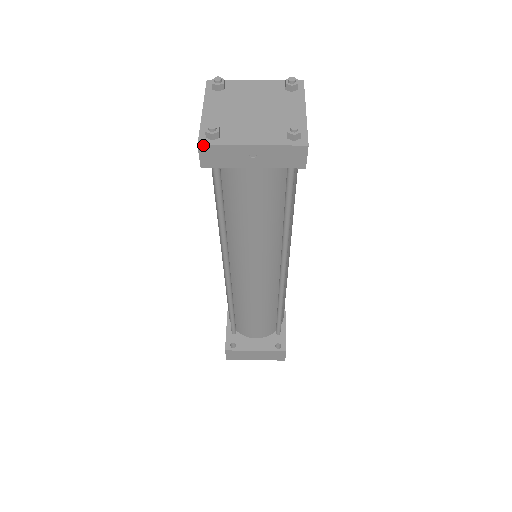
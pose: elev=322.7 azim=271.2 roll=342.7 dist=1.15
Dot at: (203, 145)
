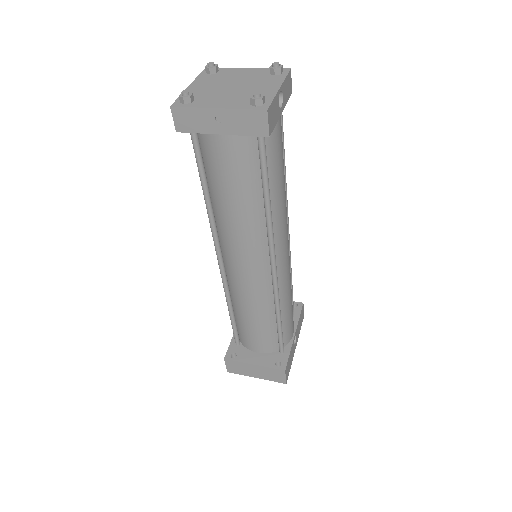
Dot at: (175, 107)
